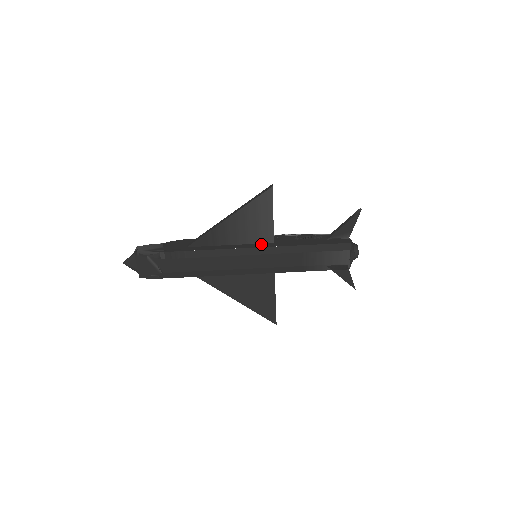
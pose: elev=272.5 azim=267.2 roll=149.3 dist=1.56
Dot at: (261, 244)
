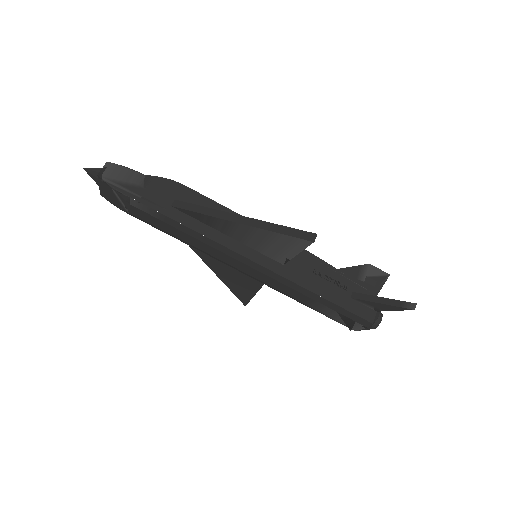
Dot at: (266, 259)
